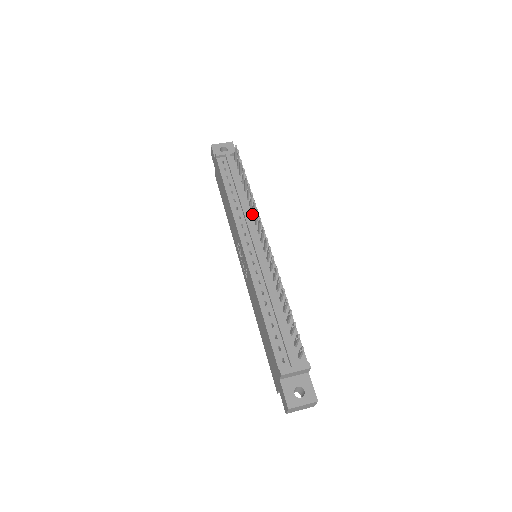
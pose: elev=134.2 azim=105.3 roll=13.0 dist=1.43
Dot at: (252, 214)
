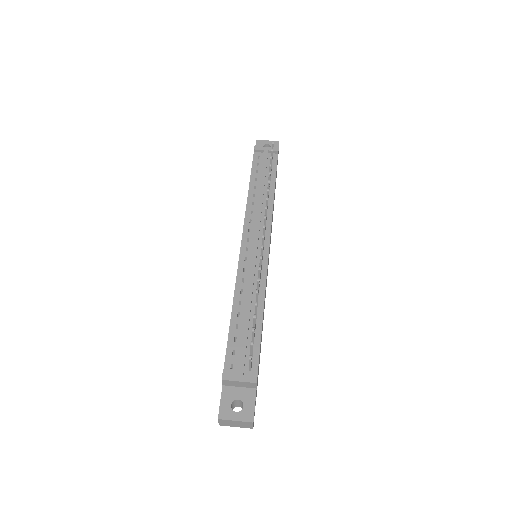
Dot at: occluded
